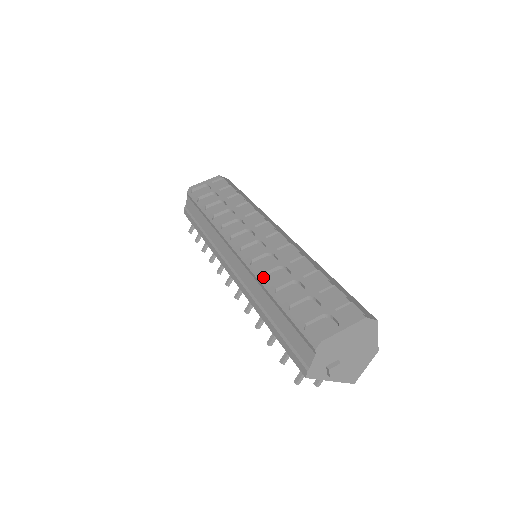
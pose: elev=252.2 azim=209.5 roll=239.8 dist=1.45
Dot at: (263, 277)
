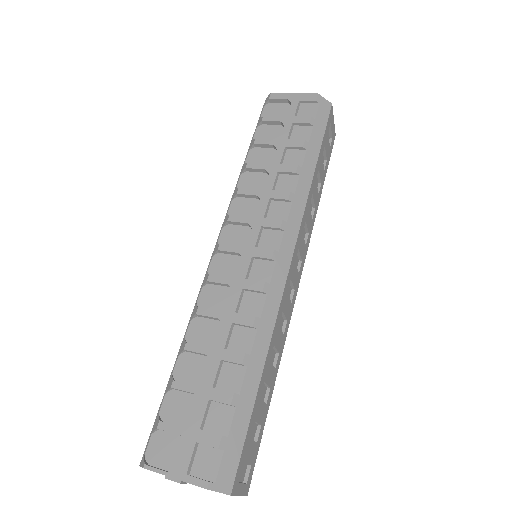
Dot at: (196, 317)
